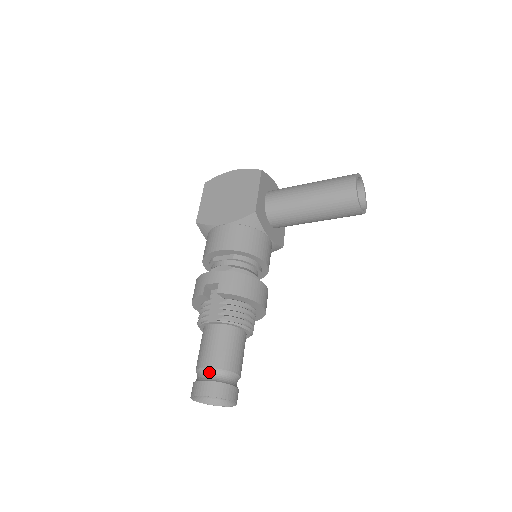
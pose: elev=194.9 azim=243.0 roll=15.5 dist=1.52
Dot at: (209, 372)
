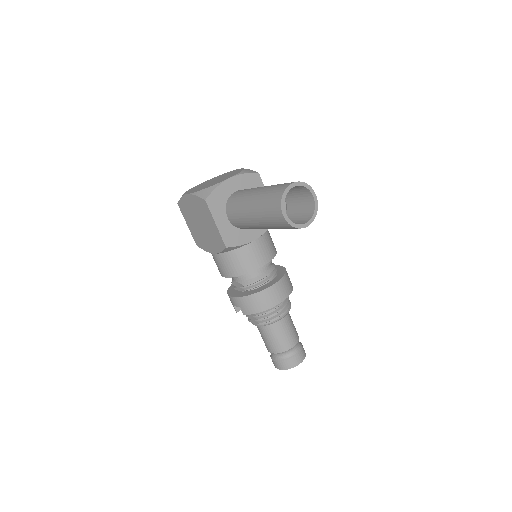
Dot at: (274, 354)
